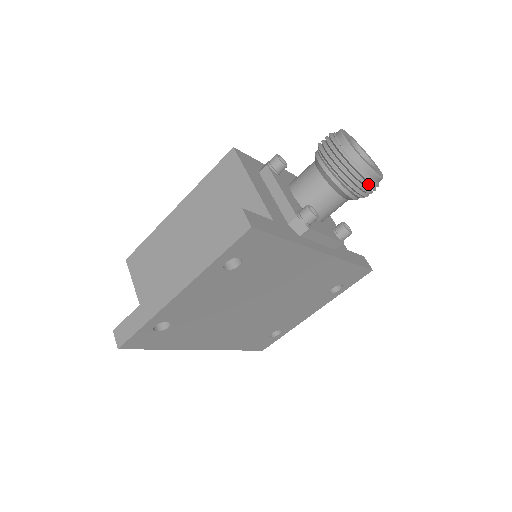
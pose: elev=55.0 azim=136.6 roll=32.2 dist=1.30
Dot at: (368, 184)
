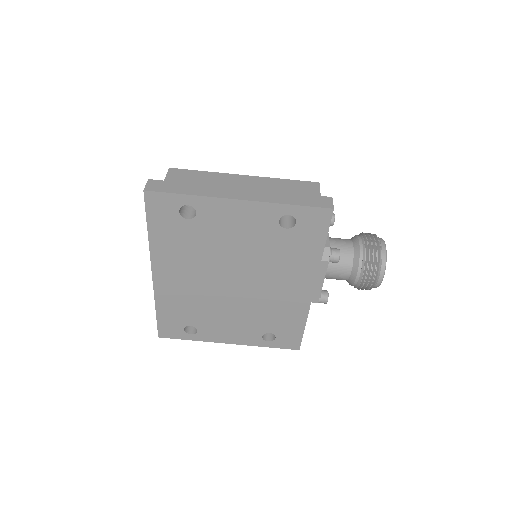
Dot at: (374, 278)
